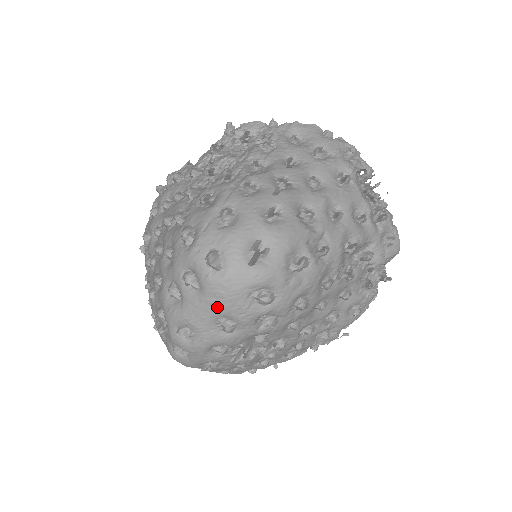
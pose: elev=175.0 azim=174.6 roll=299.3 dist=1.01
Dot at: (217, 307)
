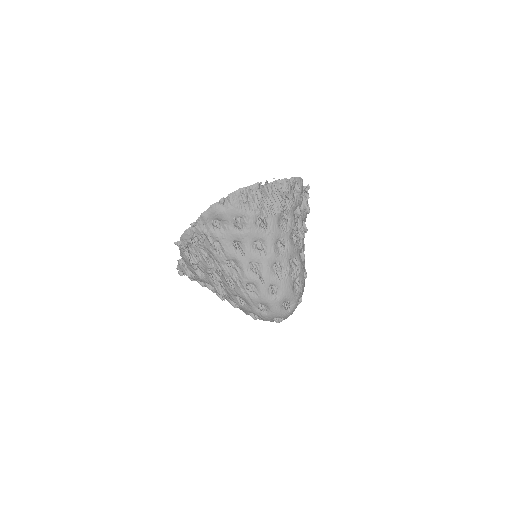
Dot at: occluded
